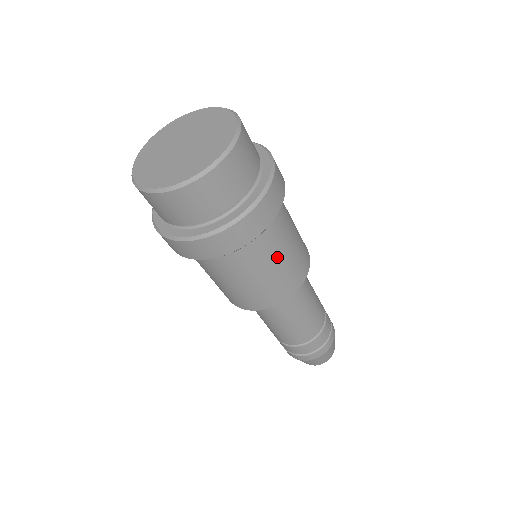
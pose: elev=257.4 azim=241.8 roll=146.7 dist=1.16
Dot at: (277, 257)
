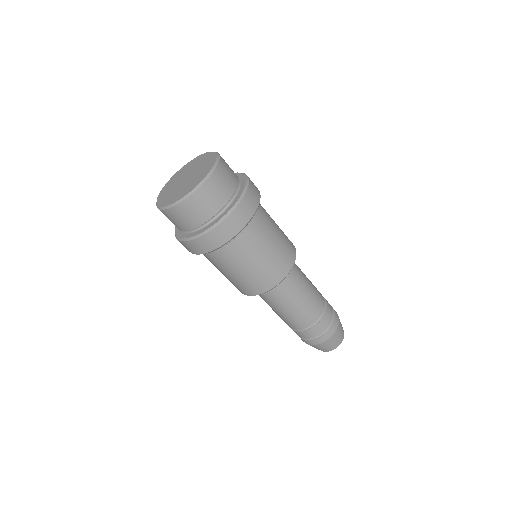
Dot at: (274, 224)
